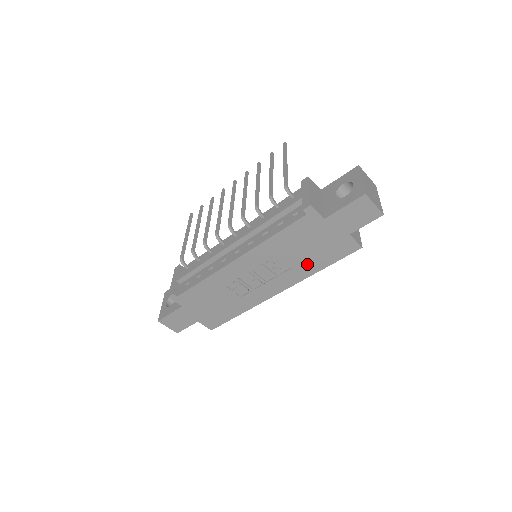
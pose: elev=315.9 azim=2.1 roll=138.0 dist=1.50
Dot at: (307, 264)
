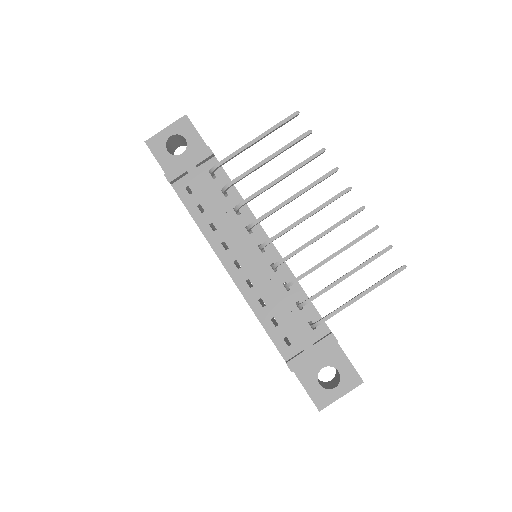
Dot at: occluded
